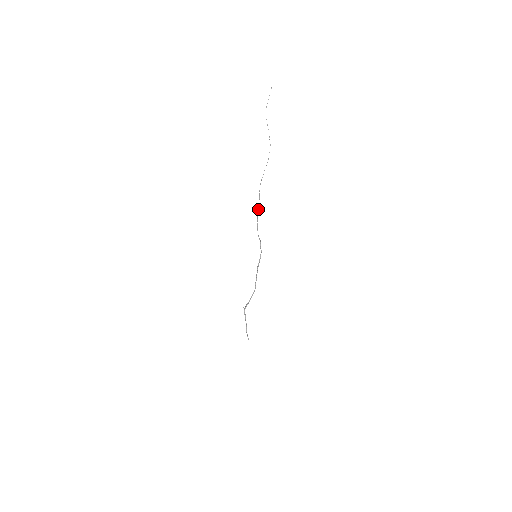
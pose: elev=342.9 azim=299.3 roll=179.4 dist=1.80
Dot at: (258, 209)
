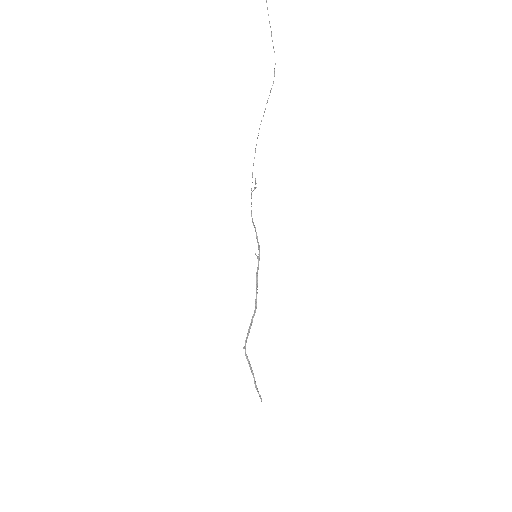
Dot at: (252, 174)
